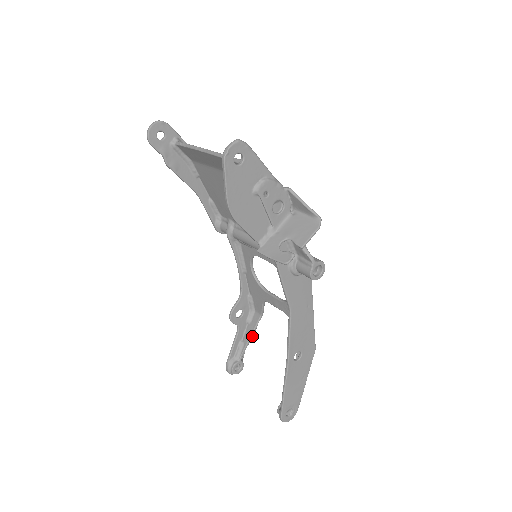
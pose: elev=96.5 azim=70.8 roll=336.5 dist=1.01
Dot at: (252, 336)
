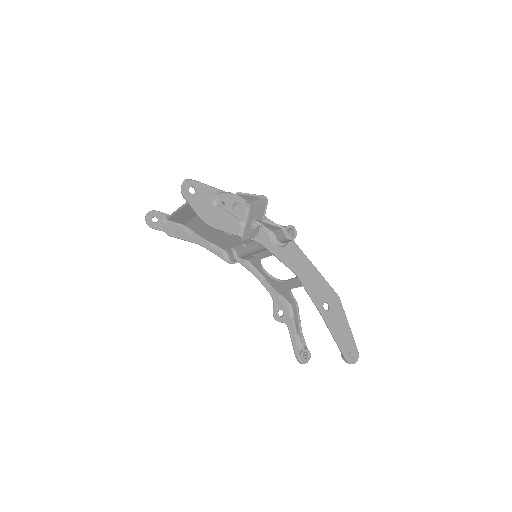
Dot at: (300, 324)
